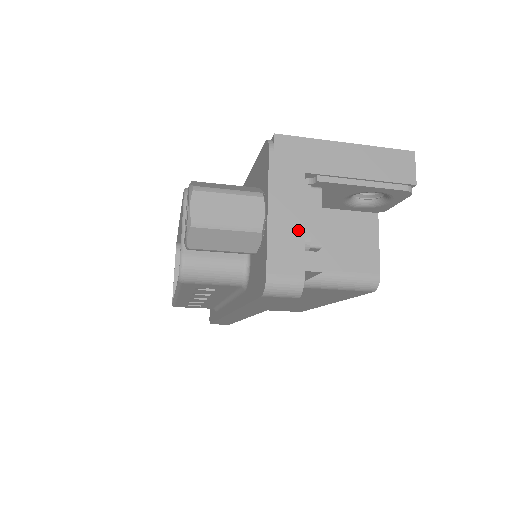
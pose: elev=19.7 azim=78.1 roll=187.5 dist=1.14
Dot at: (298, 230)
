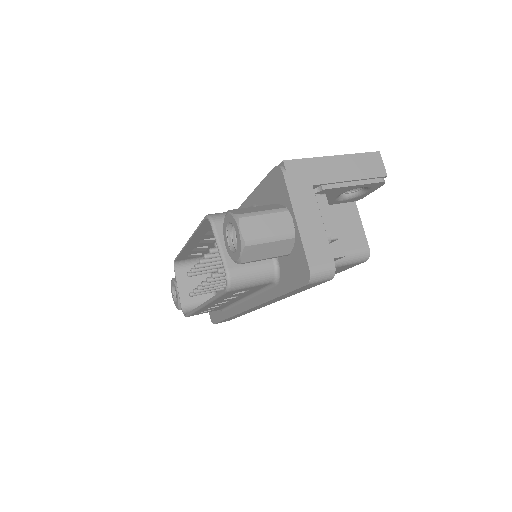
Dot at: (320, 230)
